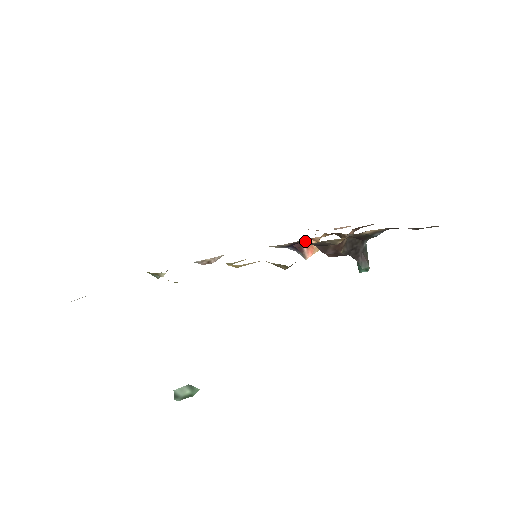
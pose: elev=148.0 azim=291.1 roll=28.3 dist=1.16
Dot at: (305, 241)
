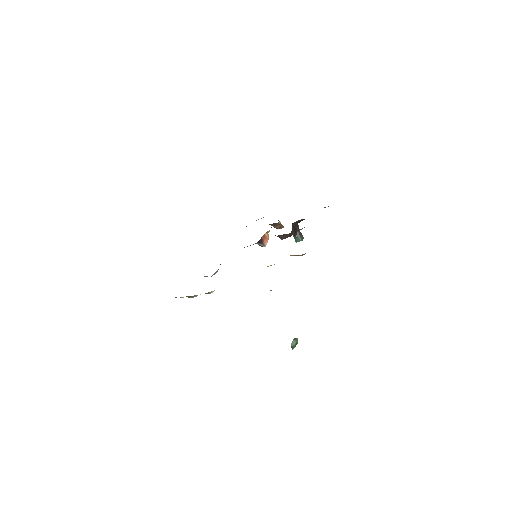
Dot at: (263, 236)
